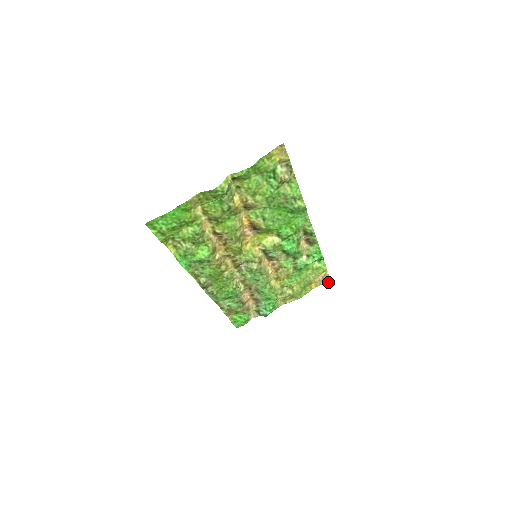
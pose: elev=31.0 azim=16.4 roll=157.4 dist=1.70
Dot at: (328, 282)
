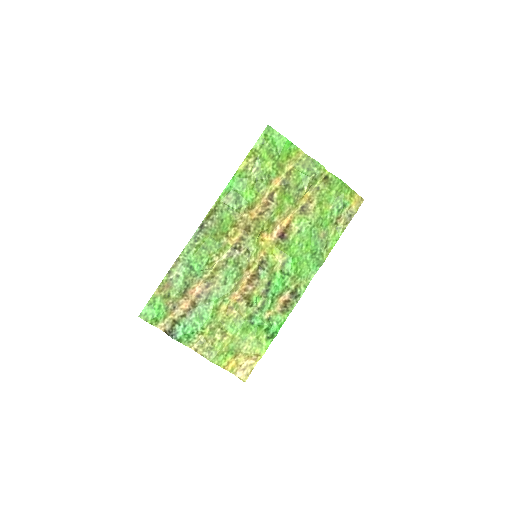
Dot at: (243, 378)
